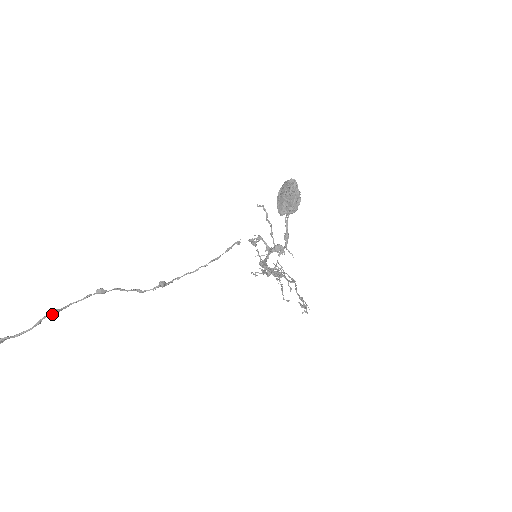
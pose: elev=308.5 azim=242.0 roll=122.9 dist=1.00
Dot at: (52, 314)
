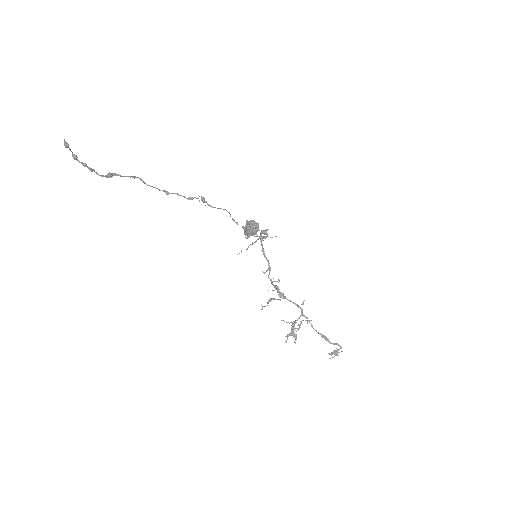
Dot at: (141, 179)
